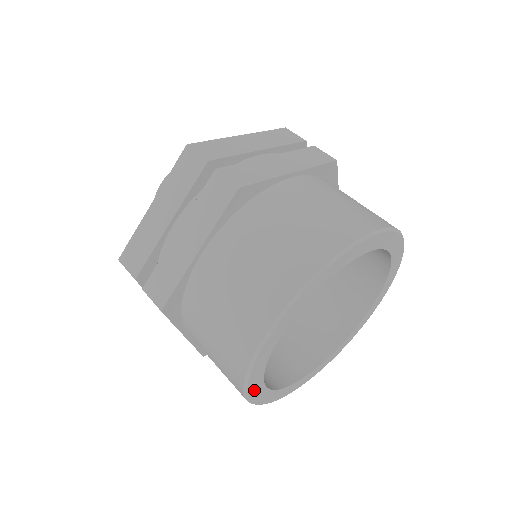
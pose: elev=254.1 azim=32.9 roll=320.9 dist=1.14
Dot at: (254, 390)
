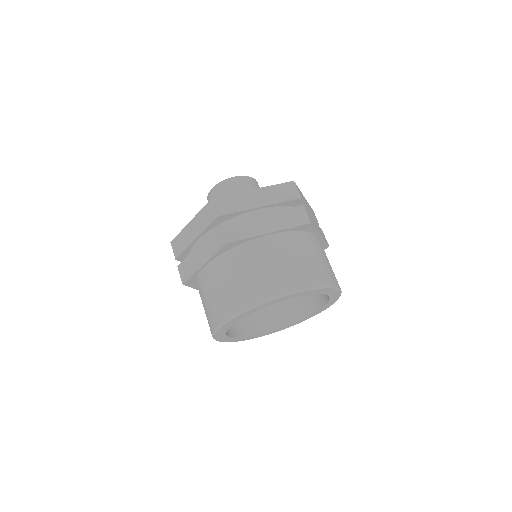
Dot at: (222, 339)
